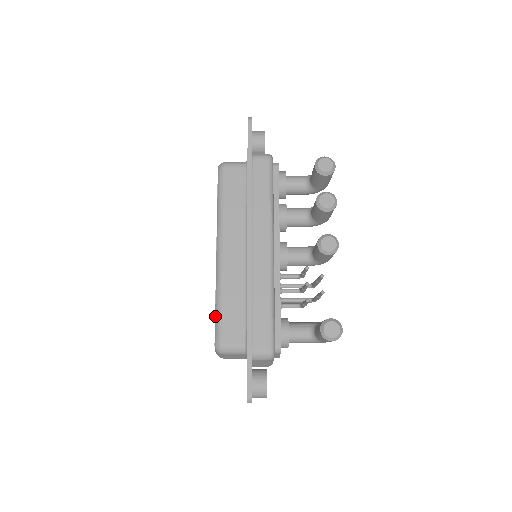
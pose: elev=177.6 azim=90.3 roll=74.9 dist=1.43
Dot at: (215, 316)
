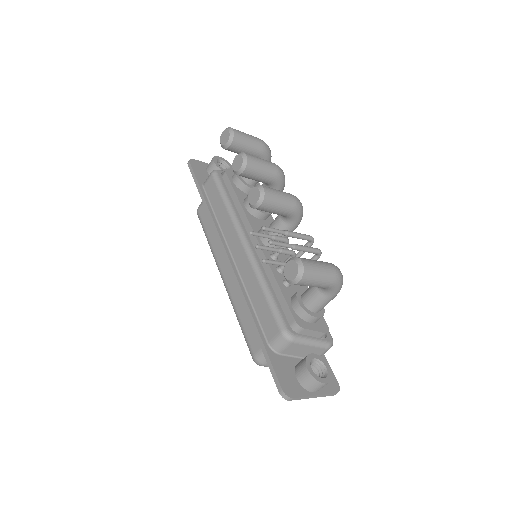
Dot at: (243, 334)
